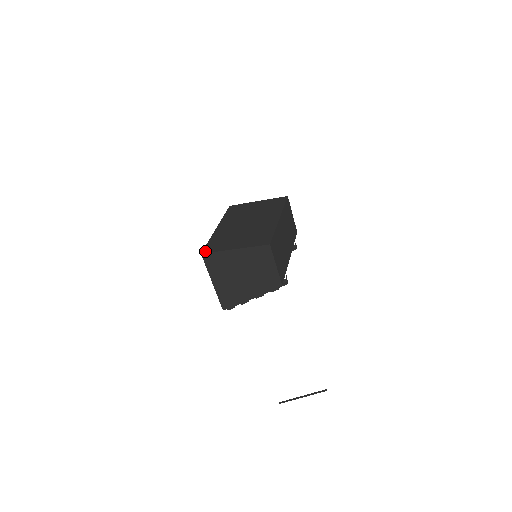
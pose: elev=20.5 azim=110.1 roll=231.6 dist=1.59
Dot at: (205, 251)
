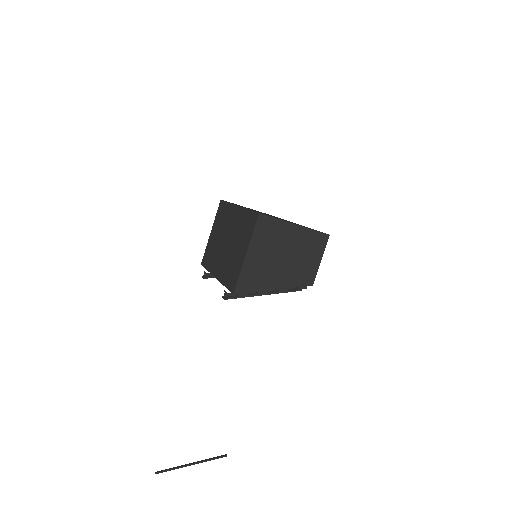
Dot at: (261, 213)
